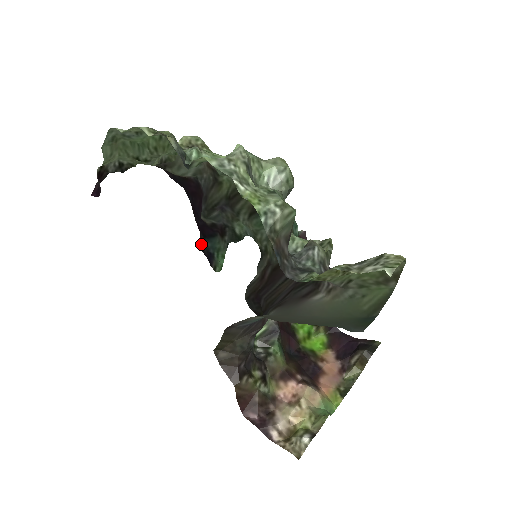
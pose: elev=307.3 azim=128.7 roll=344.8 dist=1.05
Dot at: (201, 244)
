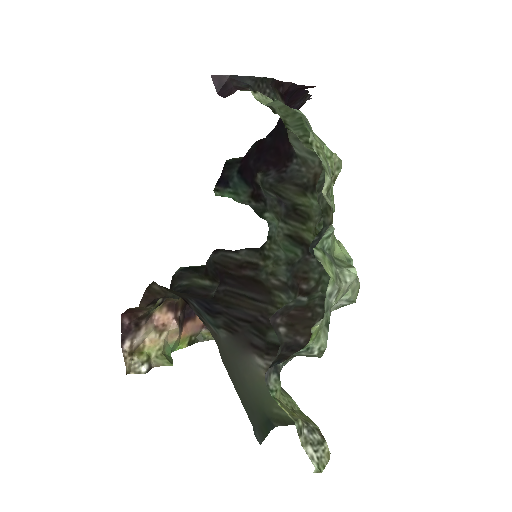
Dot at: (230, 164)
